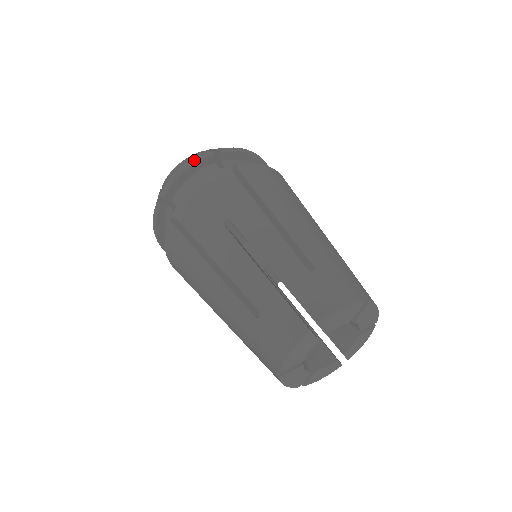
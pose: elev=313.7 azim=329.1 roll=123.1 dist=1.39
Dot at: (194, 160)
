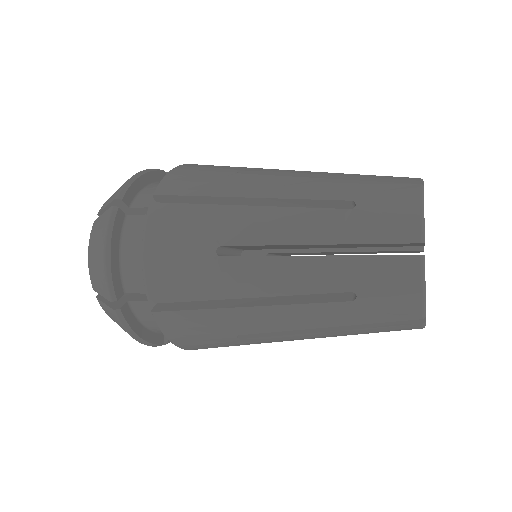
Dot at: occluded
